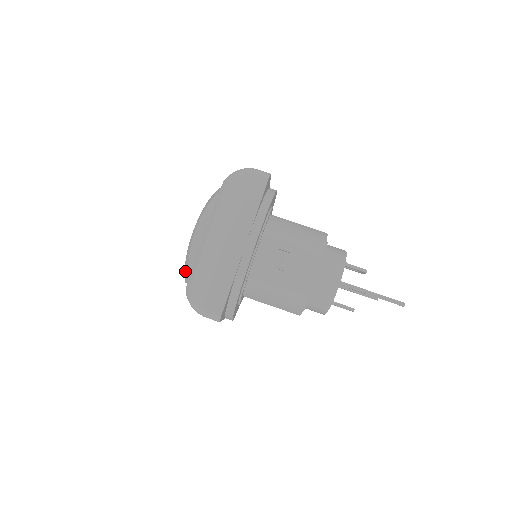
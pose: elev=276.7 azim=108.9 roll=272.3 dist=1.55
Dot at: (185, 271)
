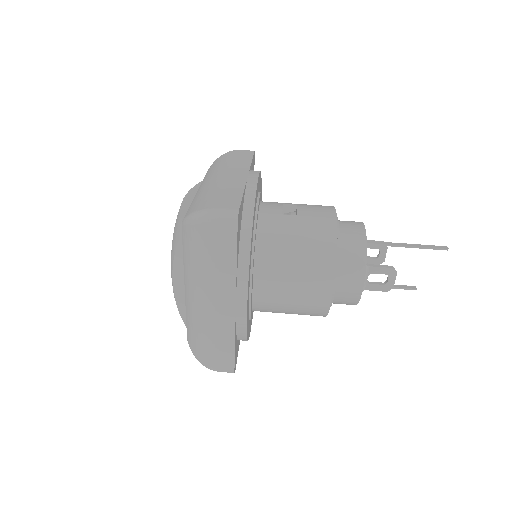
Dot at: (175, 233)
